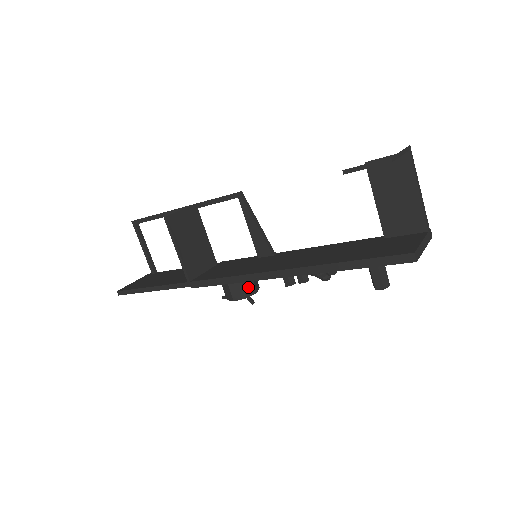
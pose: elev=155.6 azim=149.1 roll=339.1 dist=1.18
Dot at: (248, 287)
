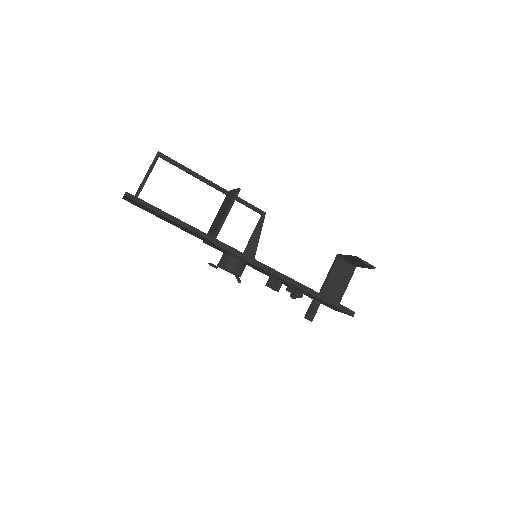
Dot at: (243, 270)
